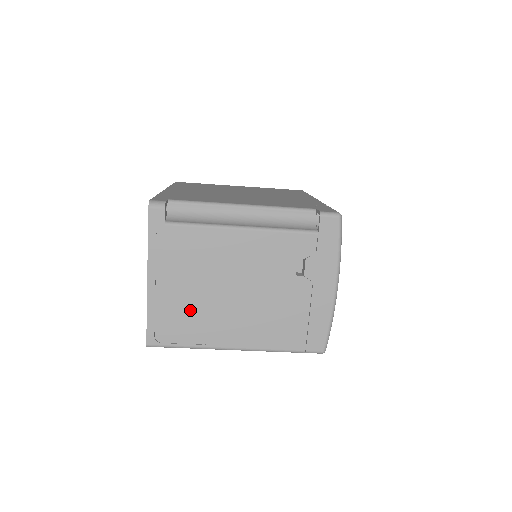
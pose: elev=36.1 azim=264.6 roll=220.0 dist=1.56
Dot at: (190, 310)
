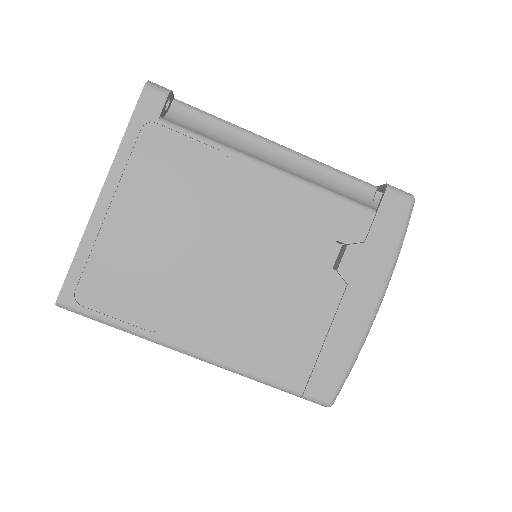
Dot at: (148, 266)
